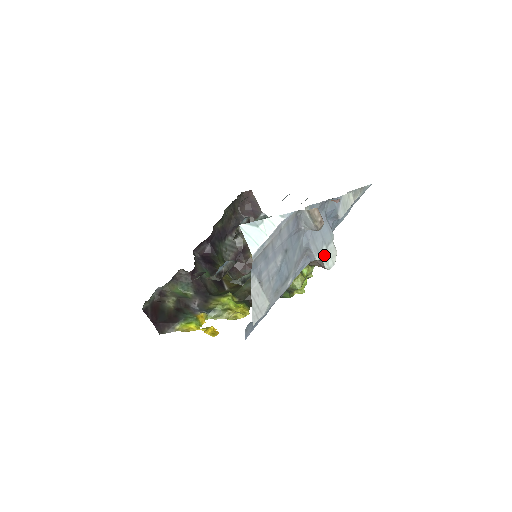
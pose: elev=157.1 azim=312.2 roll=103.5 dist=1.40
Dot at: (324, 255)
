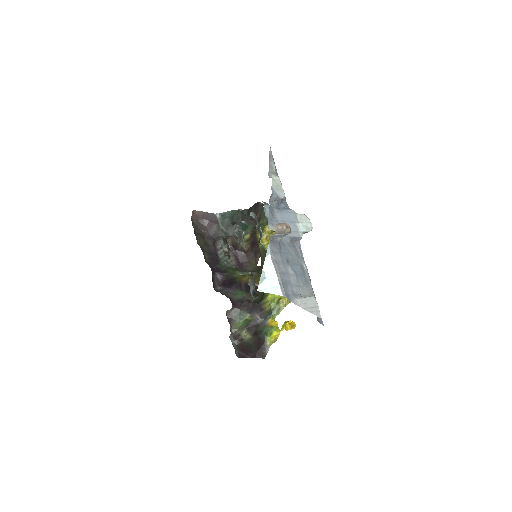
Dot at: (302, 228)
